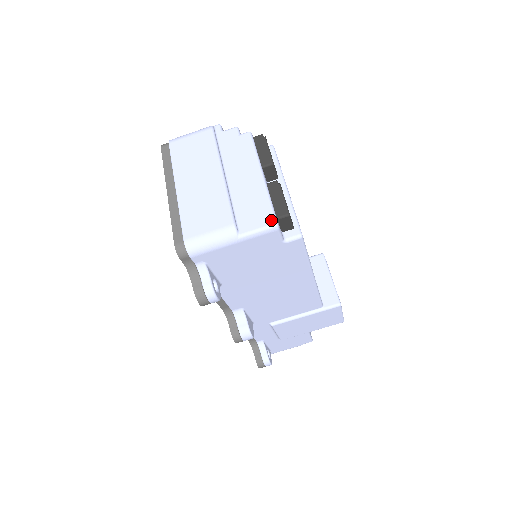
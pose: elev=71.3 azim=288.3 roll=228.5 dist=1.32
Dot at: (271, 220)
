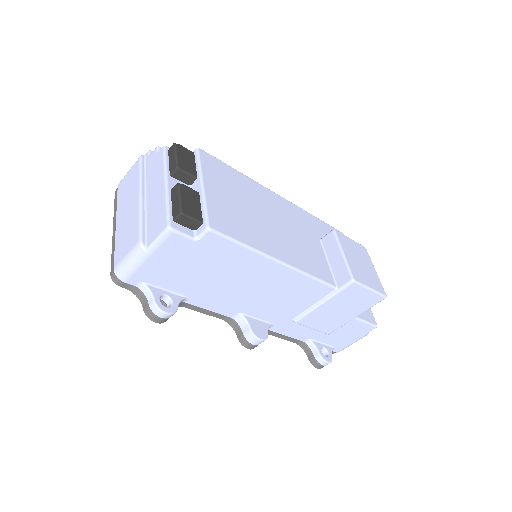
Dot at: (165, 225)
